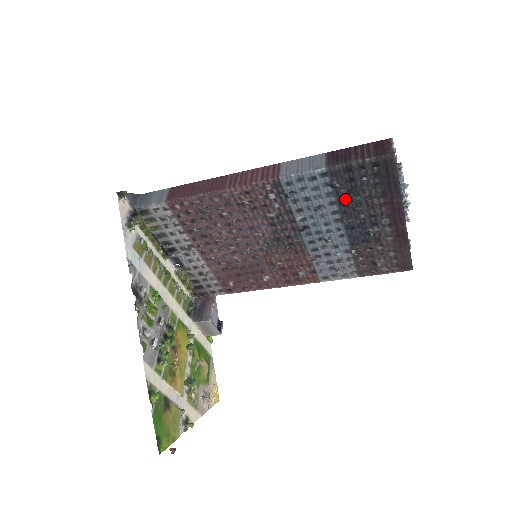
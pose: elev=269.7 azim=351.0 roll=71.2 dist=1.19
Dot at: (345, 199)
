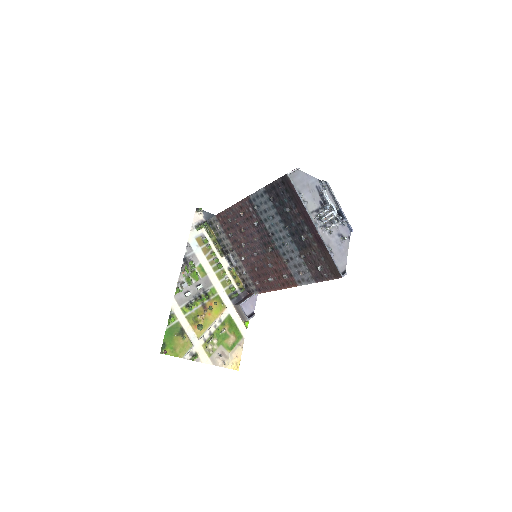
Dot at: (281, 210)
